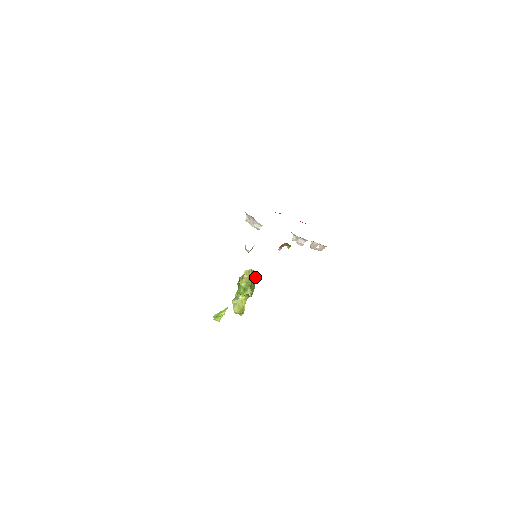
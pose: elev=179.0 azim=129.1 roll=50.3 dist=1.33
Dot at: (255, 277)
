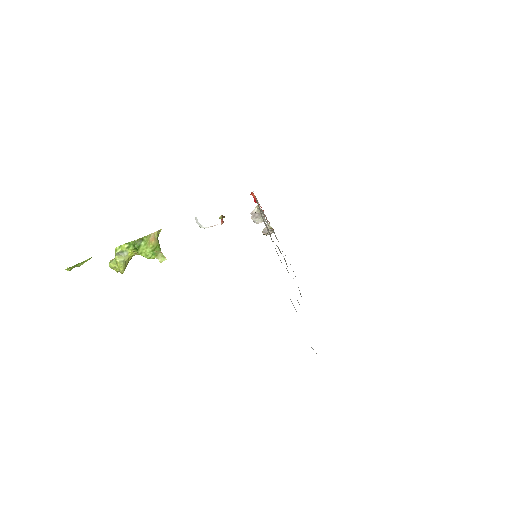
Dot at: occluded
